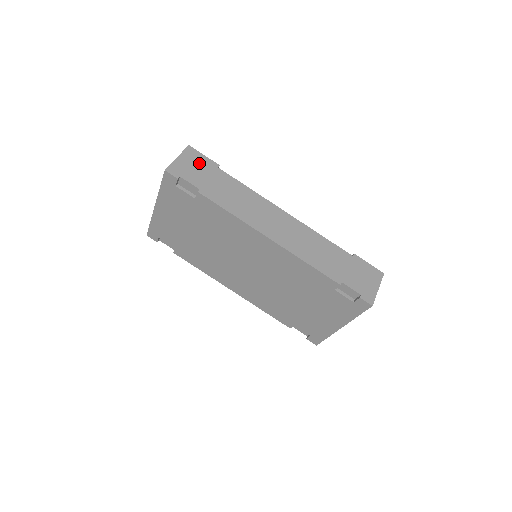
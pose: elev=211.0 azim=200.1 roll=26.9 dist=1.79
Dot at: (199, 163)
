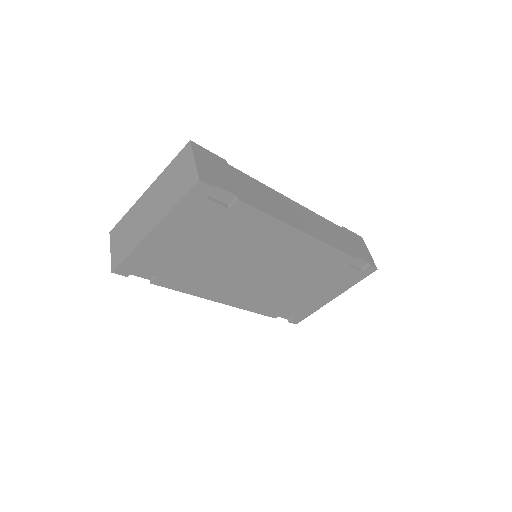
Dot at: (213, 162)
